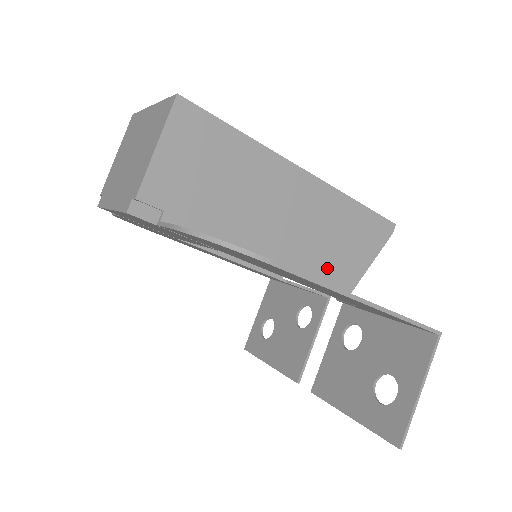
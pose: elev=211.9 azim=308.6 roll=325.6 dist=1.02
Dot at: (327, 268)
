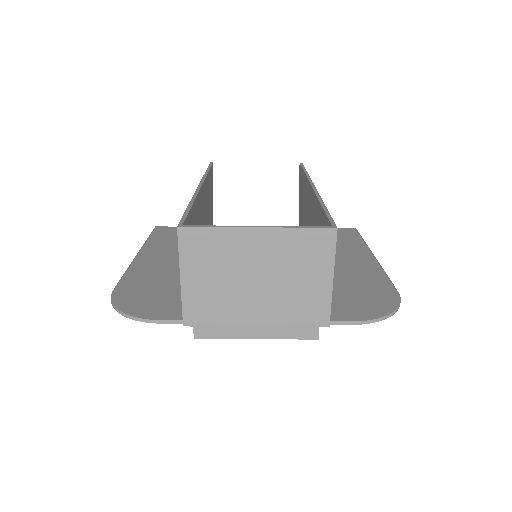
Dot at: occluded
